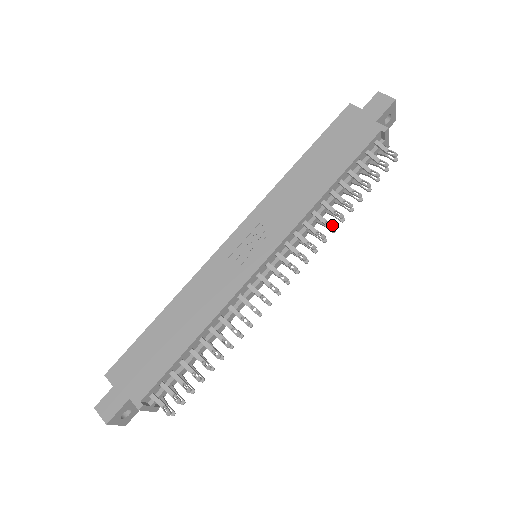
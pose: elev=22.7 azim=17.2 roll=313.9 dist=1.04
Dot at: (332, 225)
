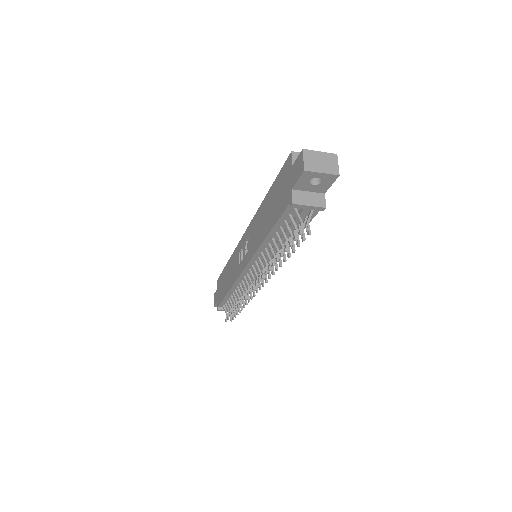
Dot at: (269, 268)
